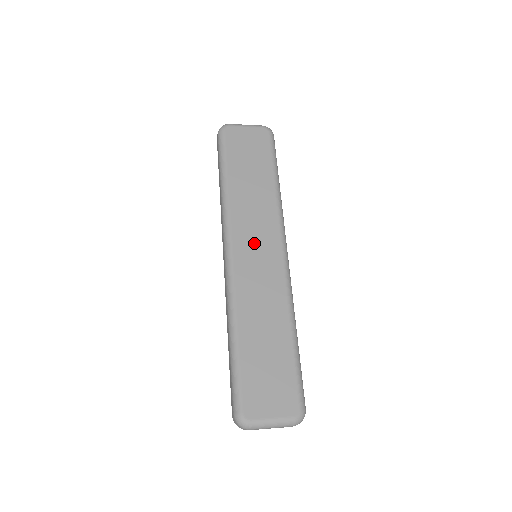
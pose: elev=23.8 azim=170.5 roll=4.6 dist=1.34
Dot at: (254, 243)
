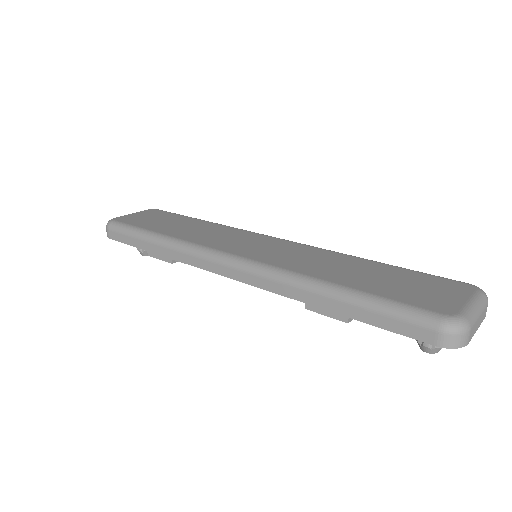
Dot at: (243, 244)
